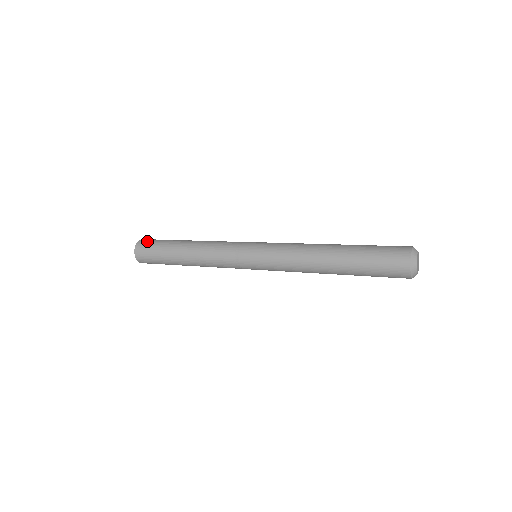
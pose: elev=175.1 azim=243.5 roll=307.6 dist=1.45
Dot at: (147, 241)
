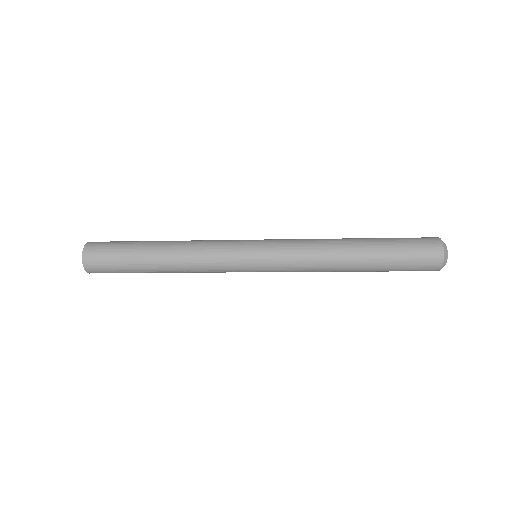
Dot at: (98, 247)
